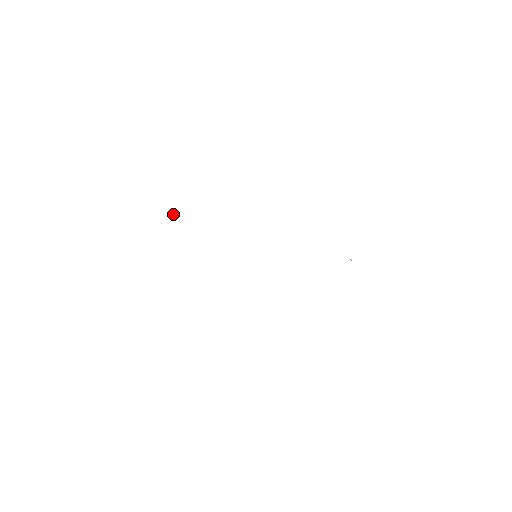
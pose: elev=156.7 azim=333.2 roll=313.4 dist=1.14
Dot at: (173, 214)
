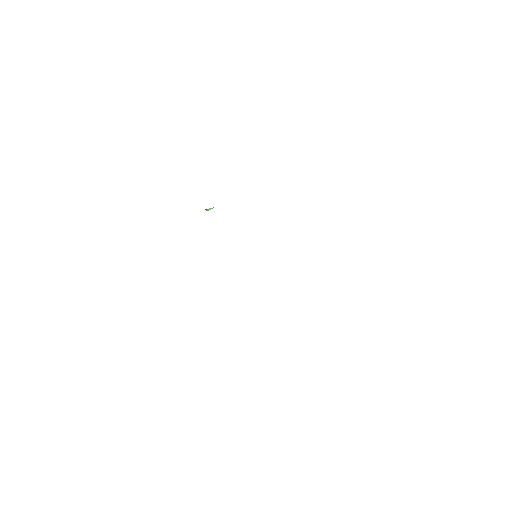
Dot at: (206, 210)
